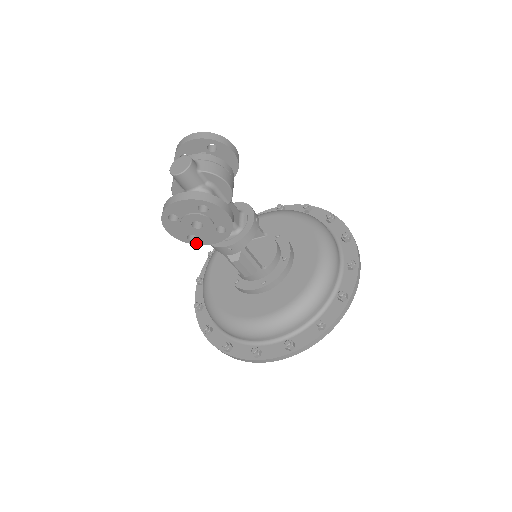
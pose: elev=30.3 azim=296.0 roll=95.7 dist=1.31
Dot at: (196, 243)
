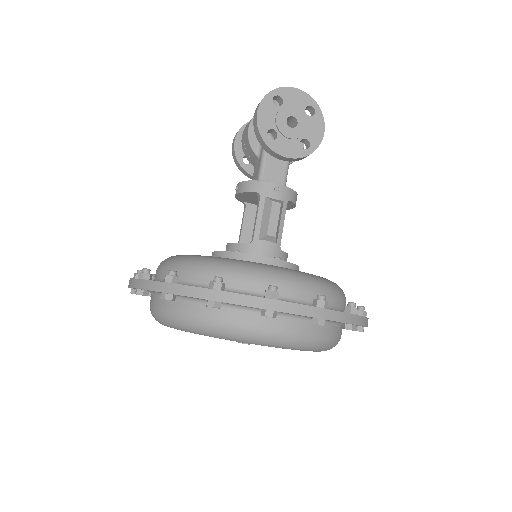
Dot at: (269, 144)
